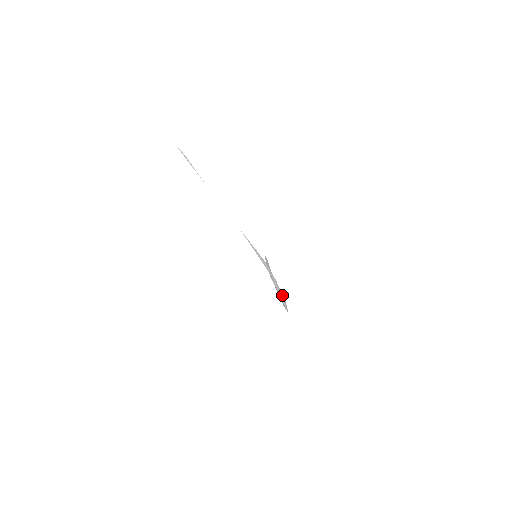
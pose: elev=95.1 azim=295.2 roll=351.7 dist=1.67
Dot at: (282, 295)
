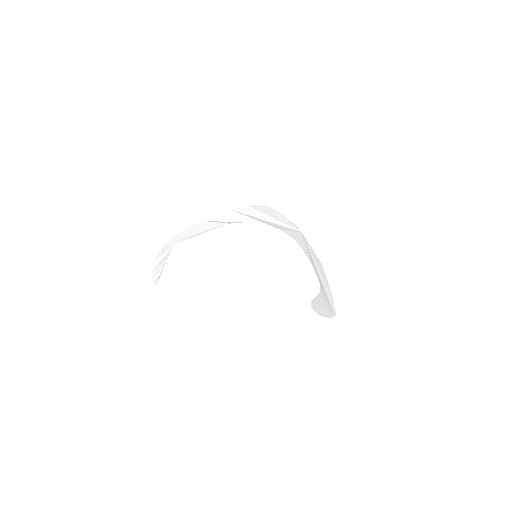
Dot at: (265, 210)
